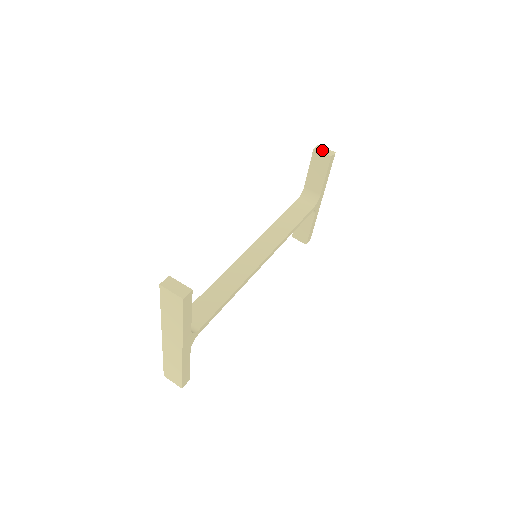
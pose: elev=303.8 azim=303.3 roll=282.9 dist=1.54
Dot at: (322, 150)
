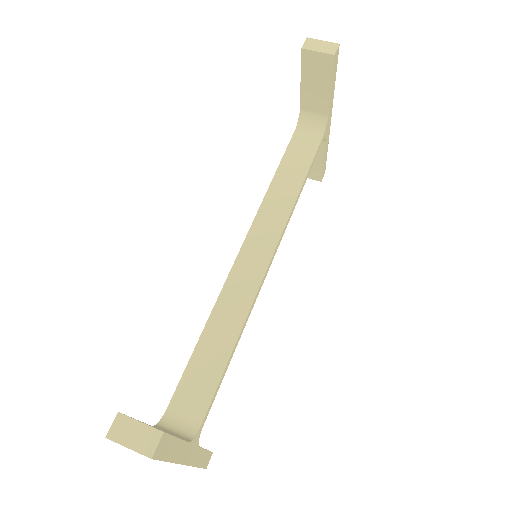
Dot at: (316, 46)
